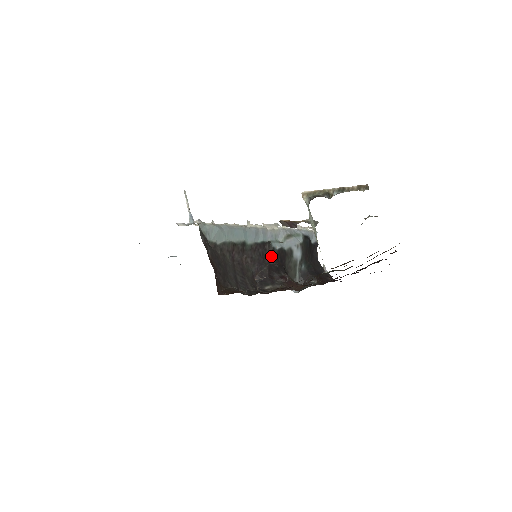
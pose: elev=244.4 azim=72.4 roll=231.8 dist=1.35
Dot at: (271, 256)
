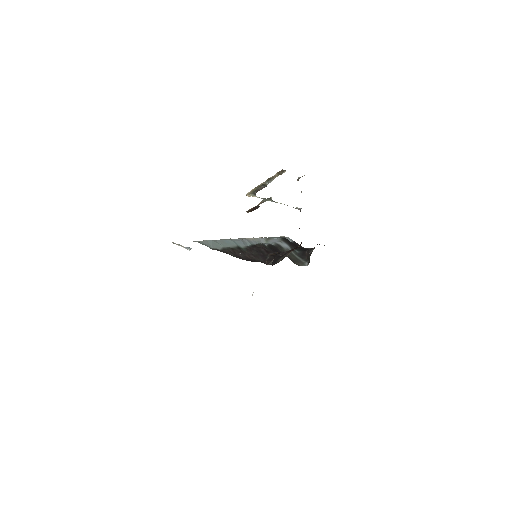
Dot at: (266, 250)
